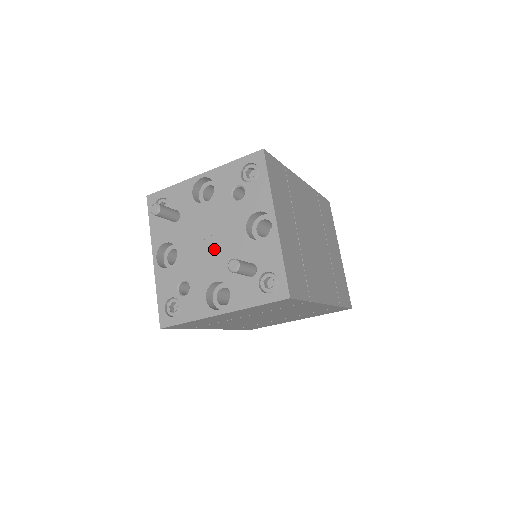
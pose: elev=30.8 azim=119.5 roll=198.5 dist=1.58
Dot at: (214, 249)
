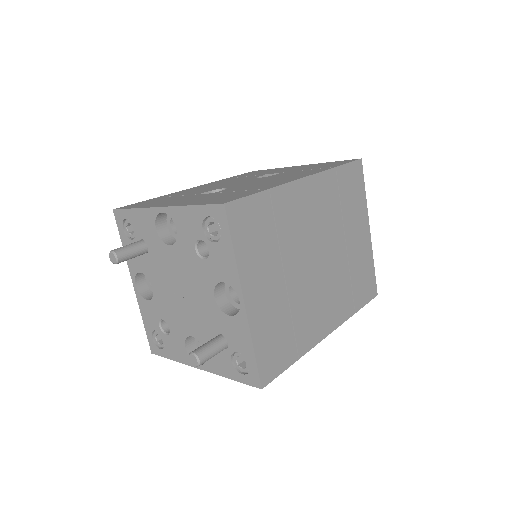
Dot at: (186, 303)
